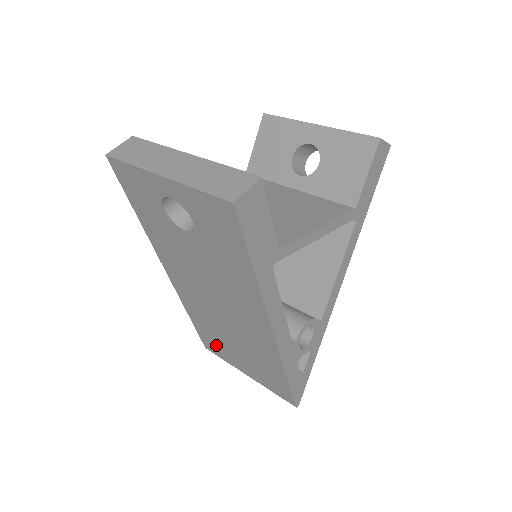
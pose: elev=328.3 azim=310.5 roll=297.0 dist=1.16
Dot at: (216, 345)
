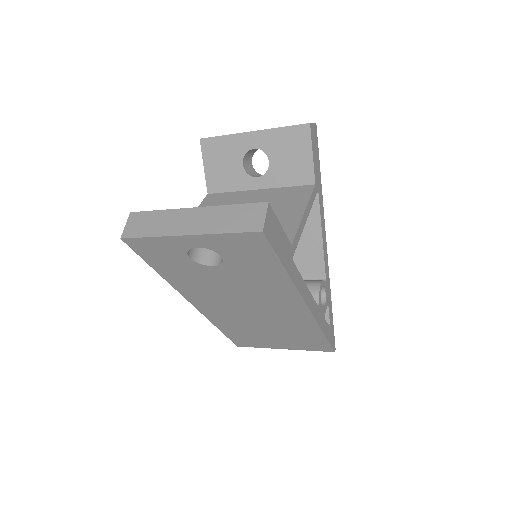
Dot at: (249, 339)
